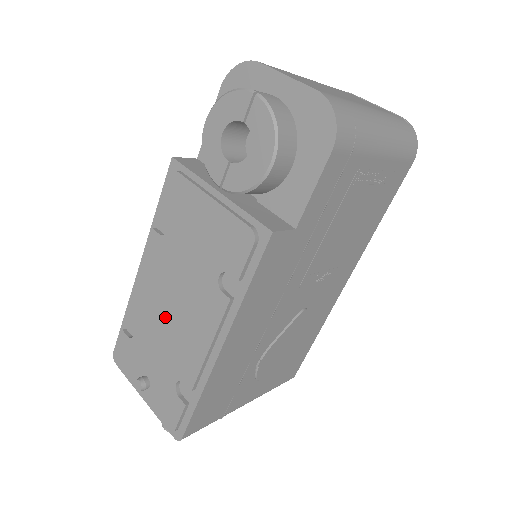
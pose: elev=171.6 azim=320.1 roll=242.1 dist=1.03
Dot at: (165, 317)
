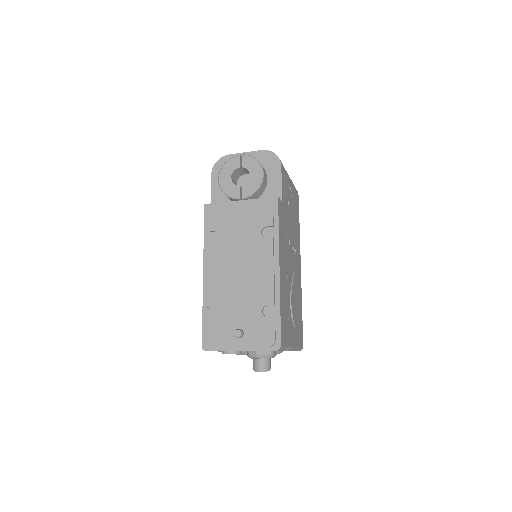
Dot at: (237, 281)
